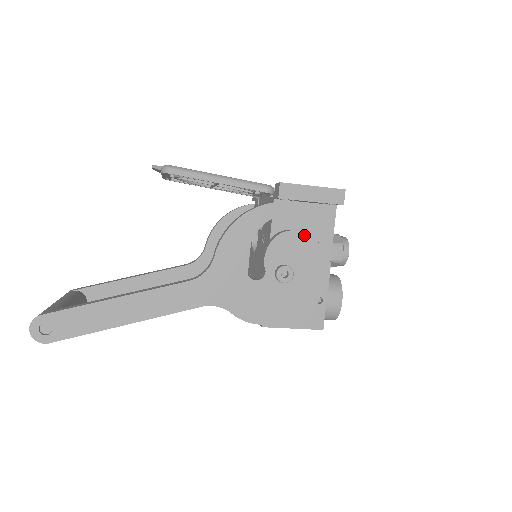
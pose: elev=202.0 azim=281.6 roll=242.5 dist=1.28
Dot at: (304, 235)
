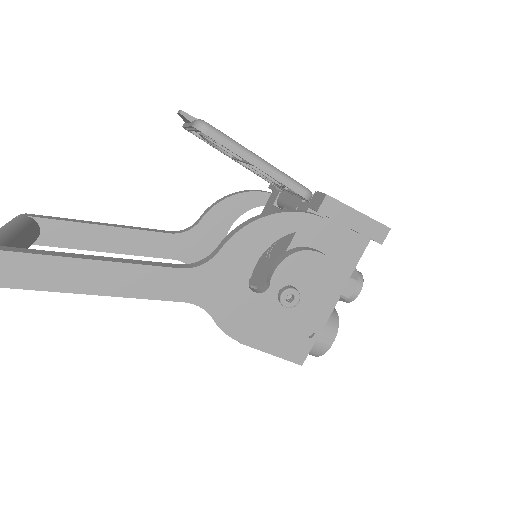
Dot at: (326, 261)
